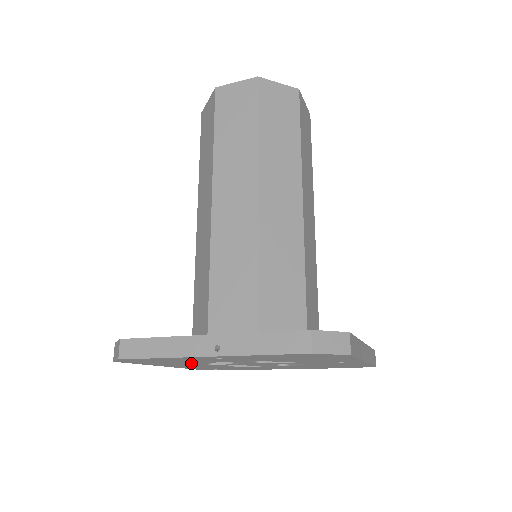
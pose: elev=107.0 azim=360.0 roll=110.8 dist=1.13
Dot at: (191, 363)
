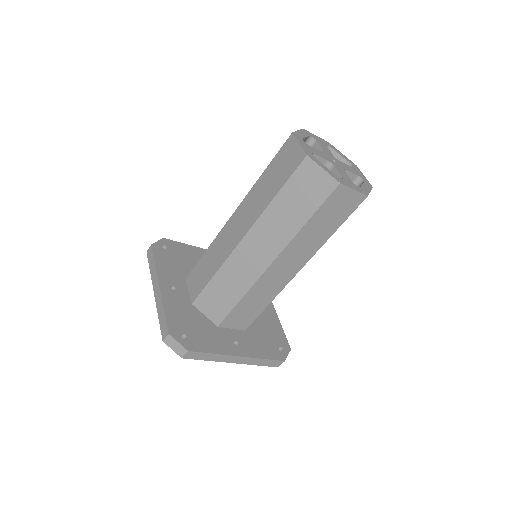
Dot at: occluded
